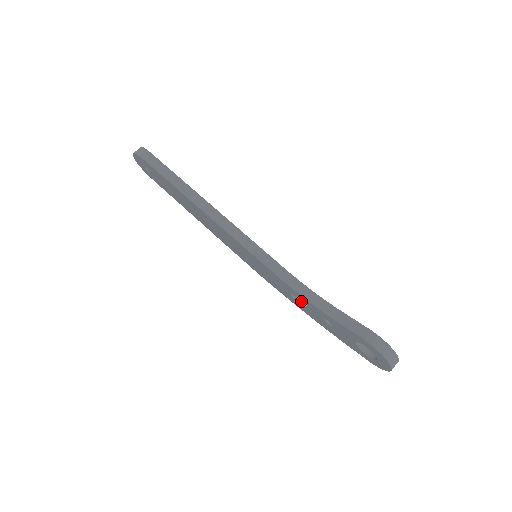
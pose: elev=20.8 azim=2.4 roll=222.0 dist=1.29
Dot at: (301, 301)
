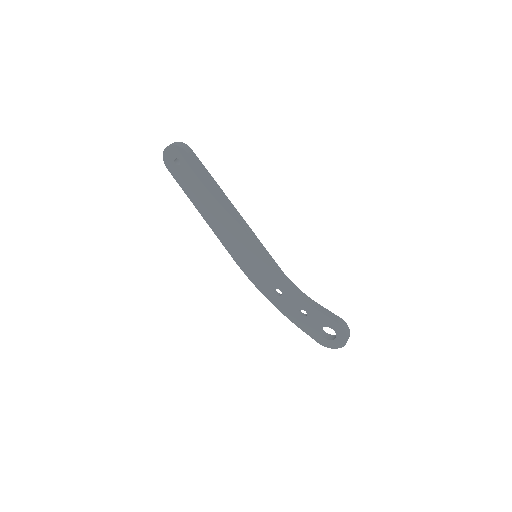
Dot at: (285, 295)
